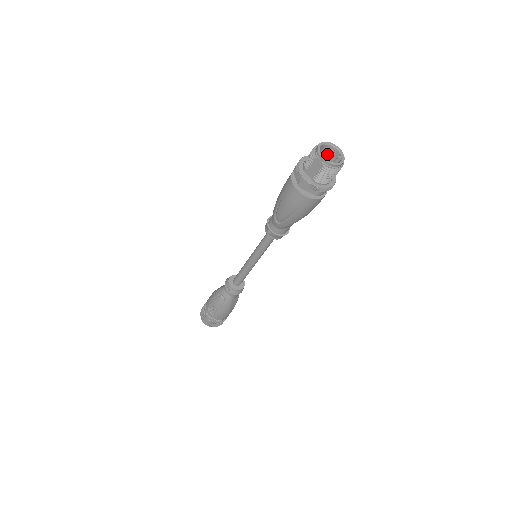
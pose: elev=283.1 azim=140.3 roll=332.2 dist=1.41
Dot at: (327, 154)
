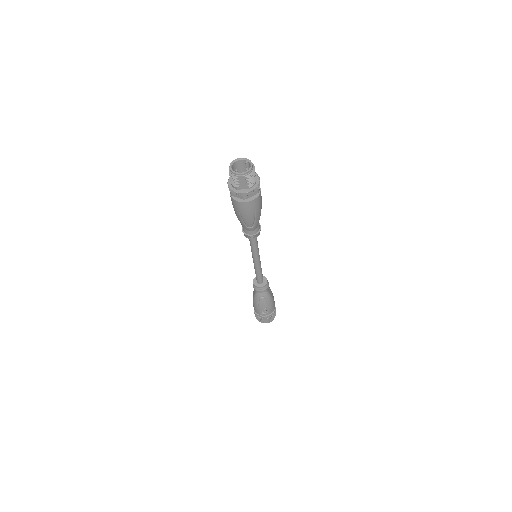
Dot at: (237, 168)
